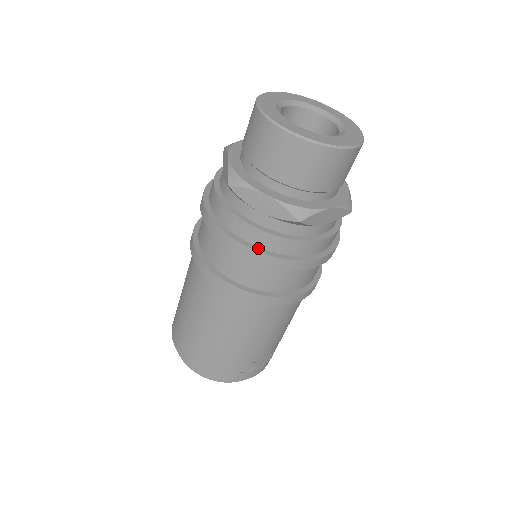
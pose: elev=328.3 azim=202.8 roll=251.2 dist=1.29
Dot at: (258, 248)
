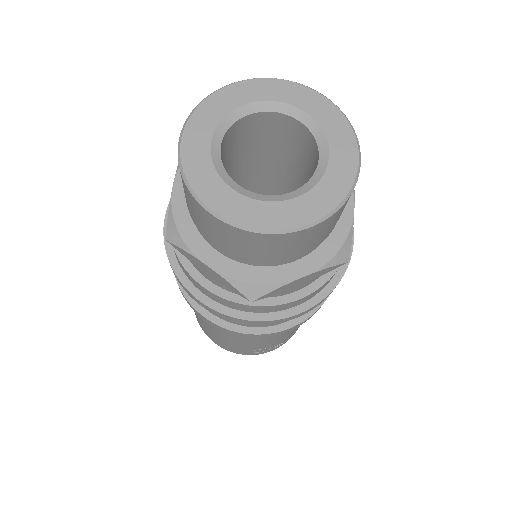
Dot at: (217, 304)
